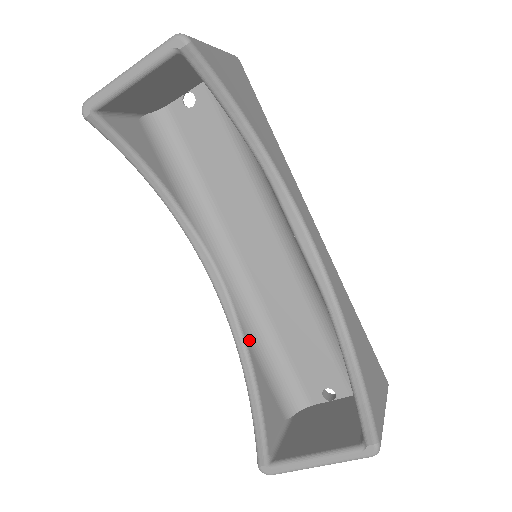
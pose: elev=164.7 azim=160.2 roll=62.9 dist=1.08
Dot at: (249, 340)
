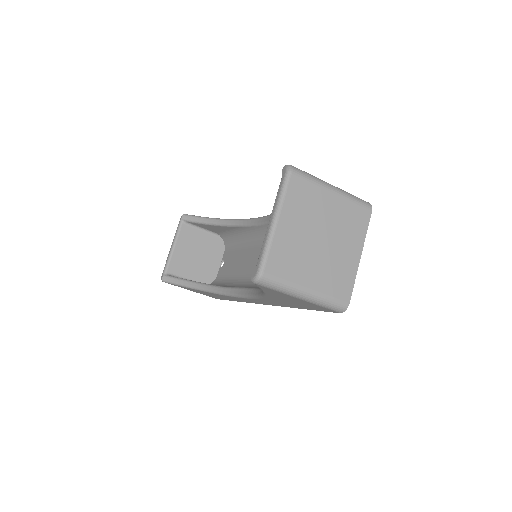
Dot at: occluded
